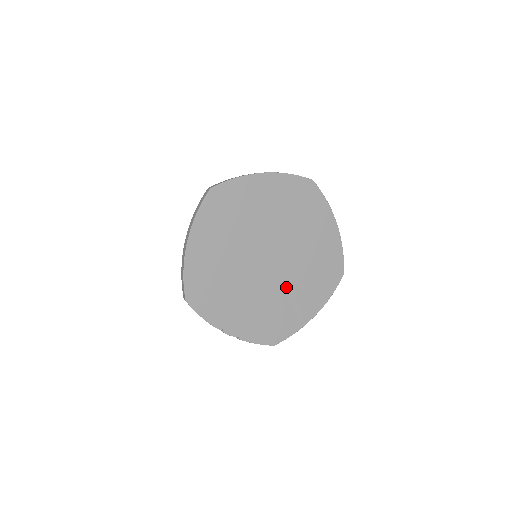
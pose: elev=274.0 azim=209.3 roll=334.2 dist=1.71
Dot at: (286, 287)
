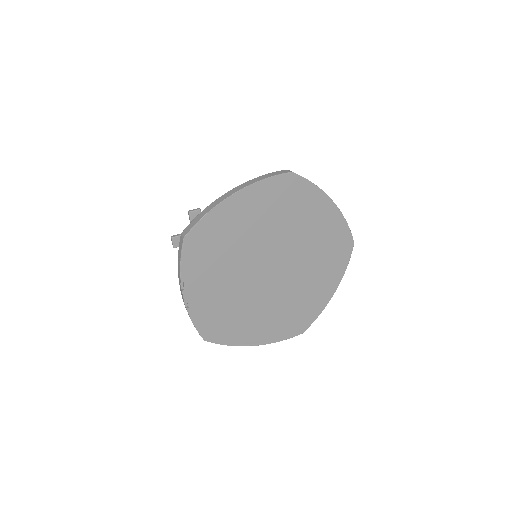
Dot at: (259, 303)
